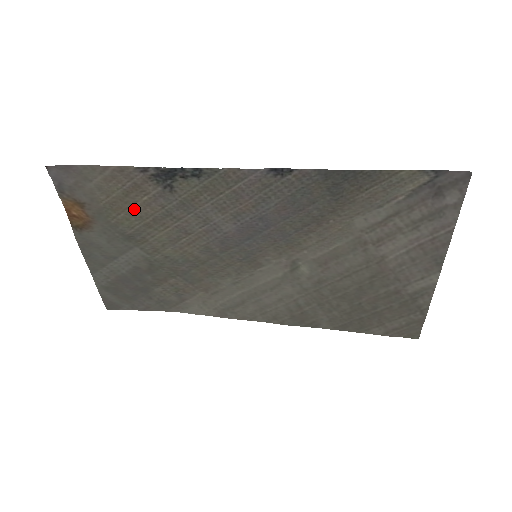
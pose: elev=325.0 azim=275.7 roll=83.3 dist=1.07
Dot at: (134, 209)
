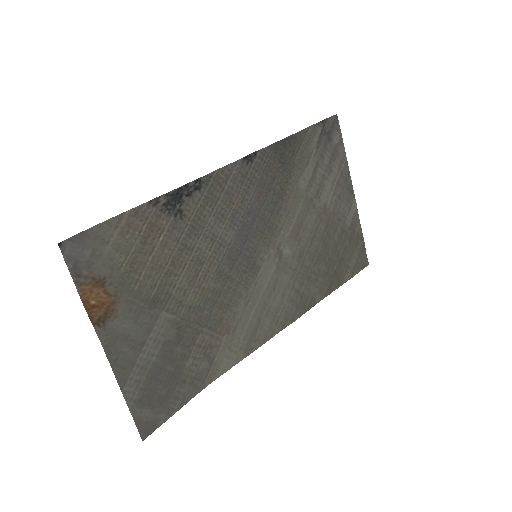
Dot at: (153, 258)
